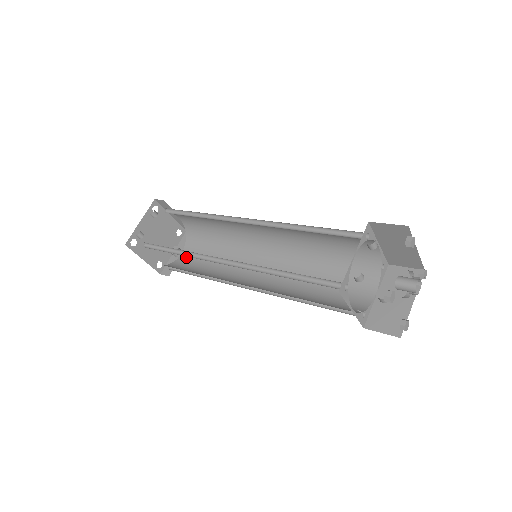
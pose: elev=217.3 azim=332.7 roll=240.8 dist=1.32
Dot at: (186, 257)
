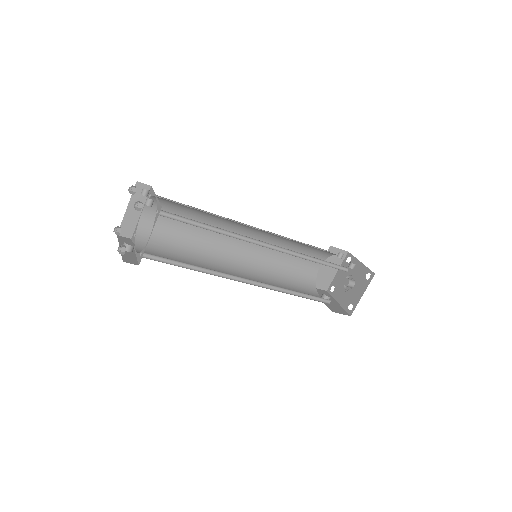
Dot at: occluded
